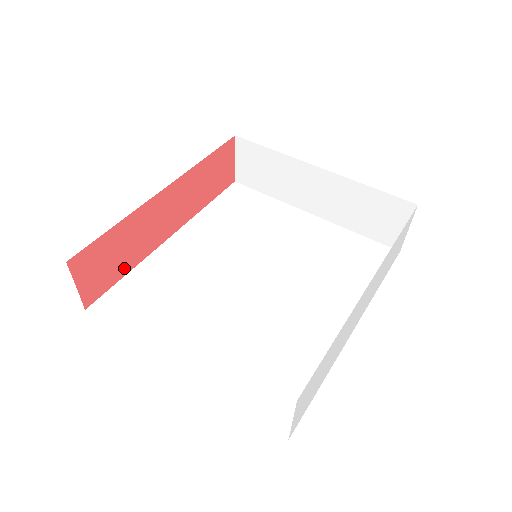
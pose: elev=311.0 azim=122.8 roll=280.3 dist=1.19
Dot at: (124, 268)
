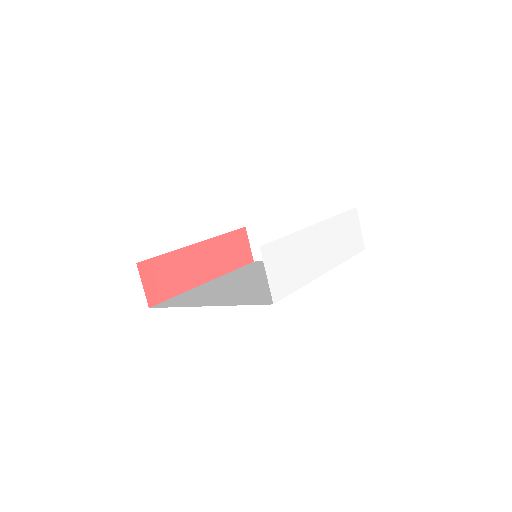
Dot at: (175, 290)
